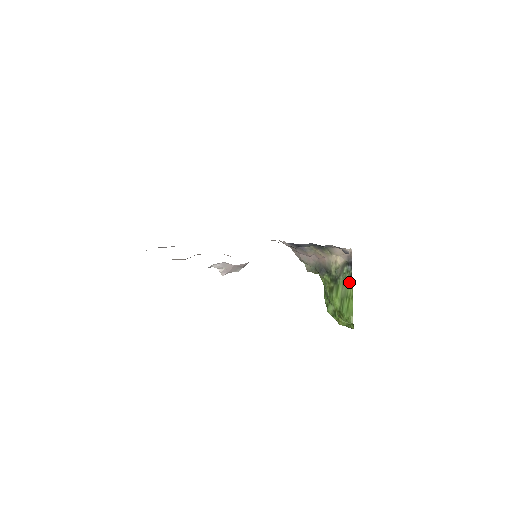
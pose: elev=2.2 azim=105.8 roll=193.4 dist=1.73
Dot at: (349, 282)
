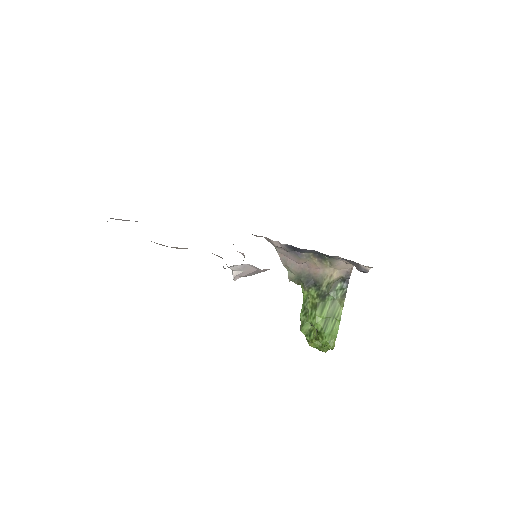
Dot at: (340, 301)
